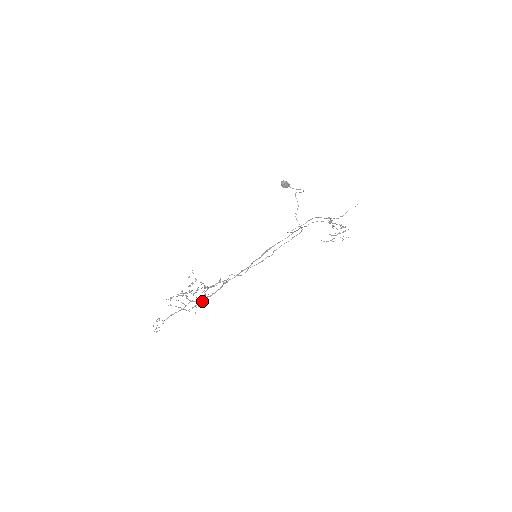
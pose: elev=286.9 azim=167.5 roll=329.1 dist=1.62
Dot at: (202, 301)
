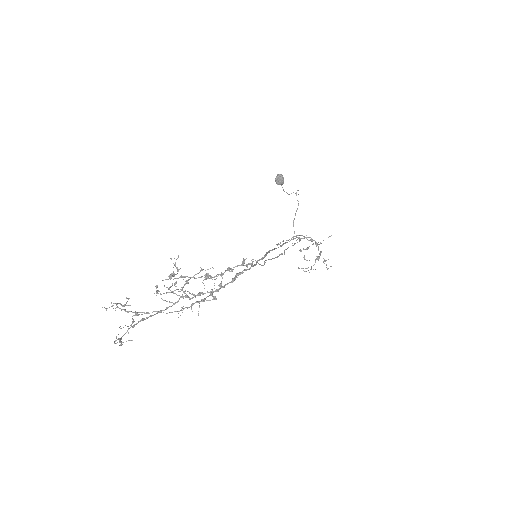
Dot at: occluded
